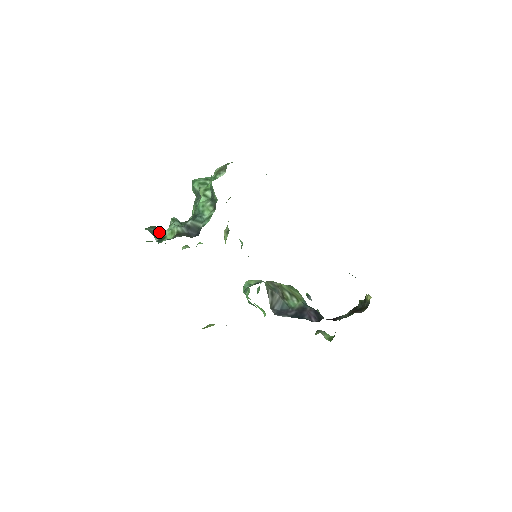
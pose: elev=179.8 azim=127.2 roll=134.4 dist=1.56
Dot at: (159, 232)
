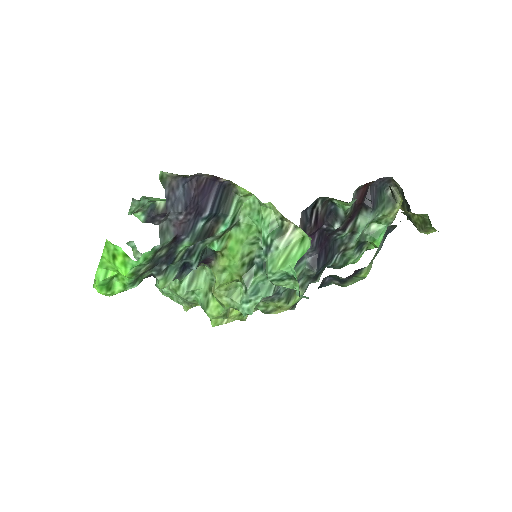
Dot at: occluded
